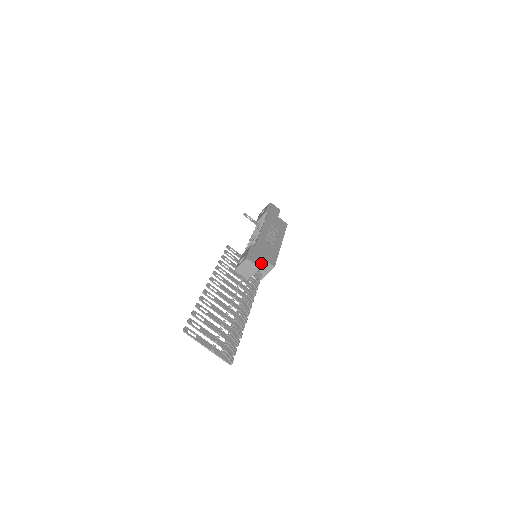
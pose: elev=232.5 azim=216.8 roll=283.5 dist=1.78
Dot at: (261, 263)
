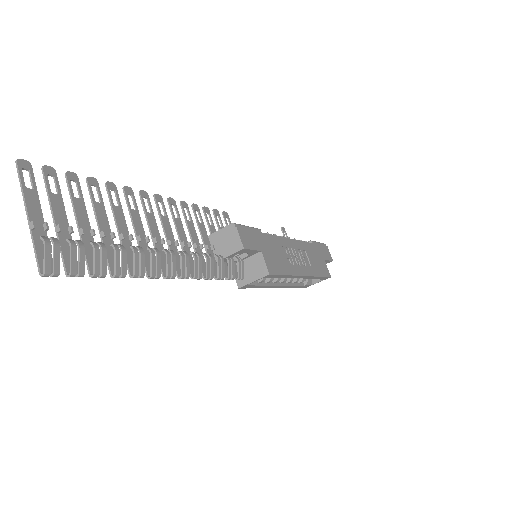
Dot at: (252, 249)
